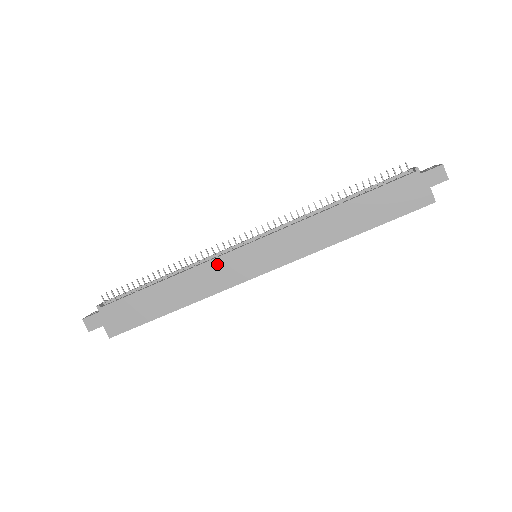
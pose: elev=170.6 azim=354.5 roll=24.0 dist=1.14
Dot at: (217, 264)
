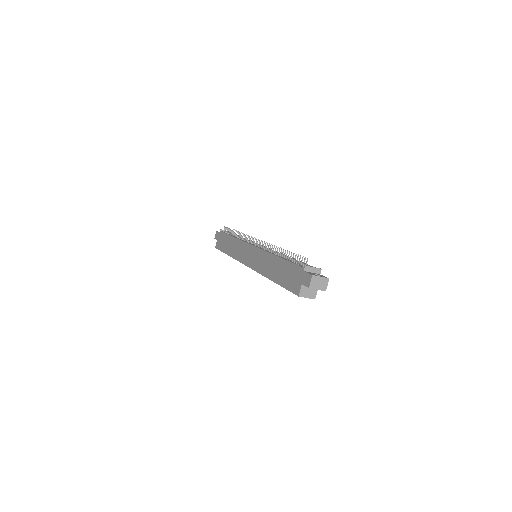
Dot at: (243, 245)
